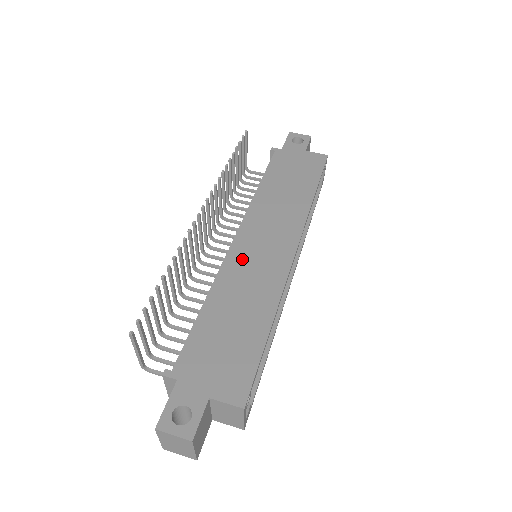
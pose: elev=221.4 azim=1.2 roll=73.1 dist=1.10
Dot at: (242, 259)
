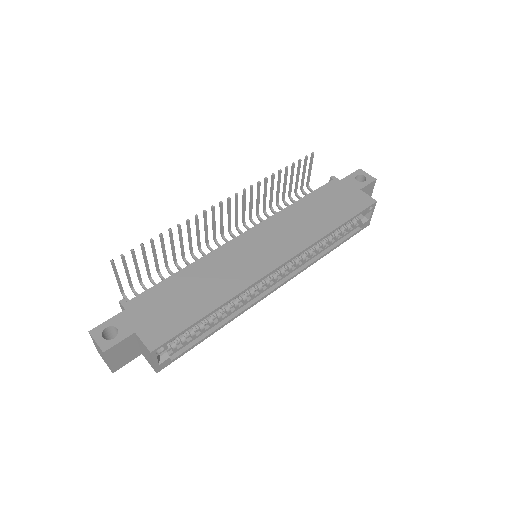
Dot at: (235, 251)
